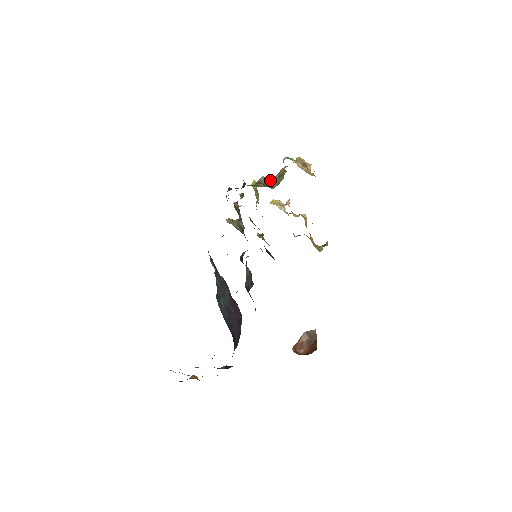
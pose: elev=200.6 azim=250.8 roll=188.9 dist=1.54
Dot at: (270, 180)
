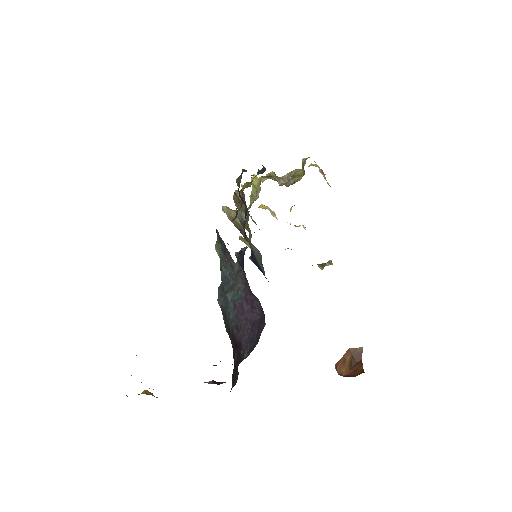
Dot at: (279, 178)
